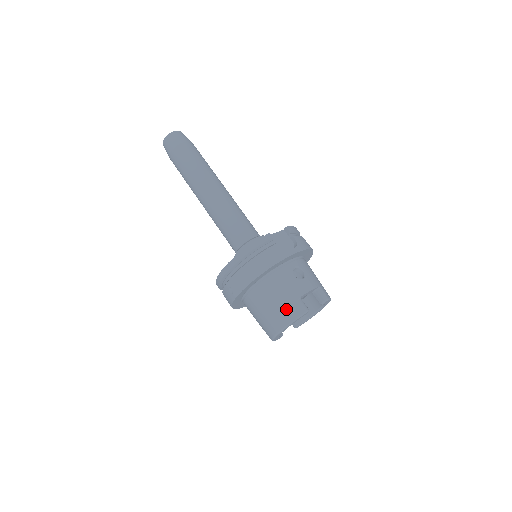
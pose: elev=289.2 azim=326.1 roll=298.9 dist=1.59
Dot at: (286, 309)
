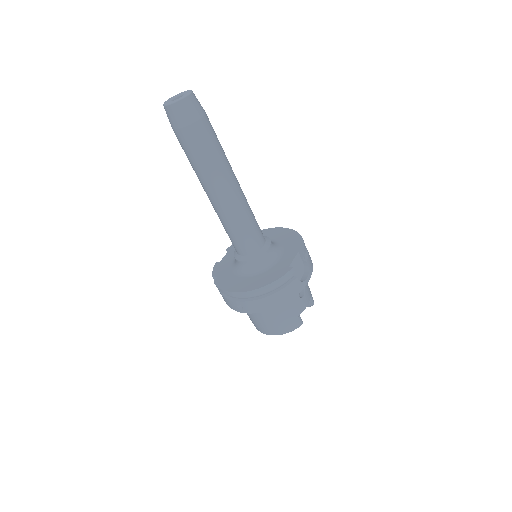
Dot at: (286, 324)
